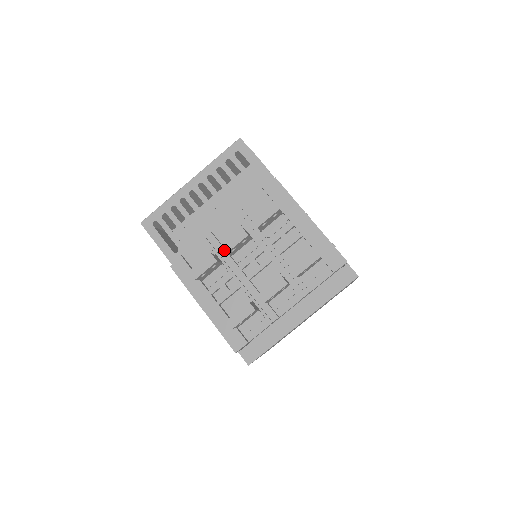
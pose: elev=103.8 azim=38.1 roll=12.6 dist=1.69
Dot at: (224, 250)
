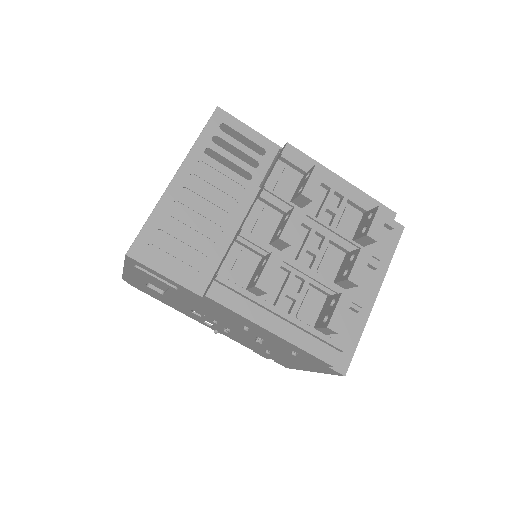
Dot at: (286, 242)
